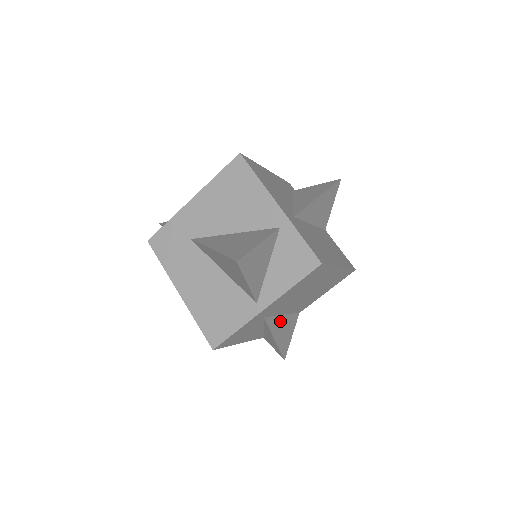
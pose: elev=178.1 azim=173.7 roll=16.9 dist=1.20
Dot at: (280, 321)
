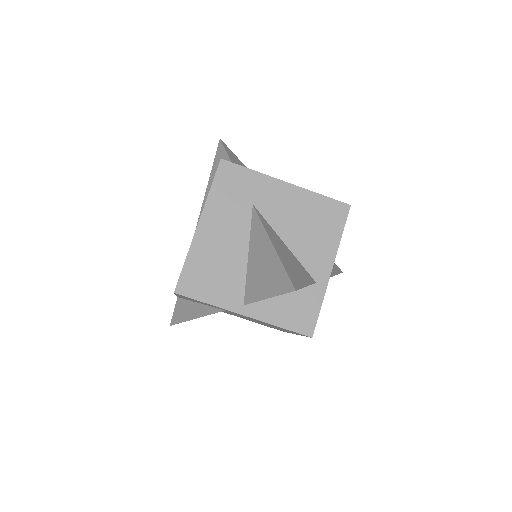
Dot at: occluded
